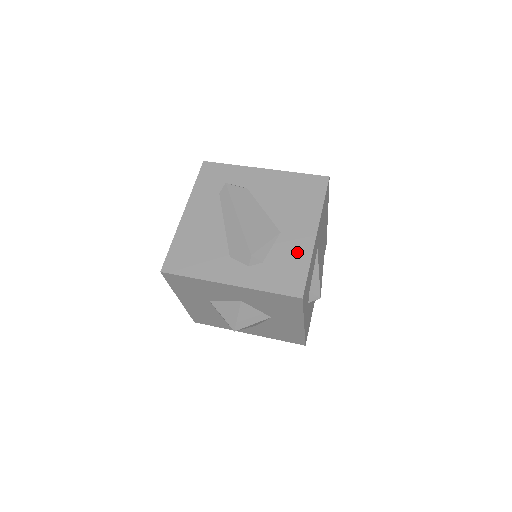
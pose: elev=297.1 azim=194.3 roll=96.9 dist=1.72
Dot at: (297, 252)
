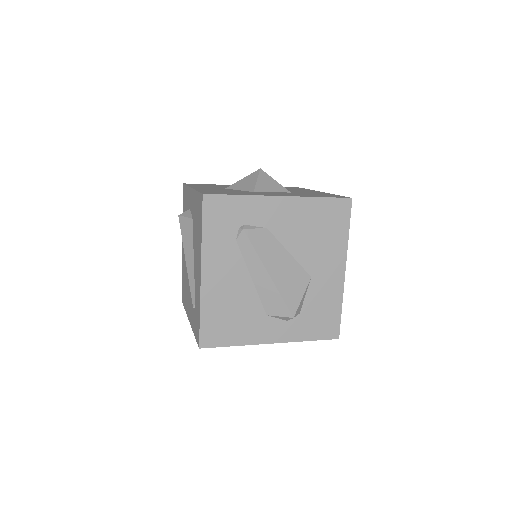
Dot at: (330, 296)
